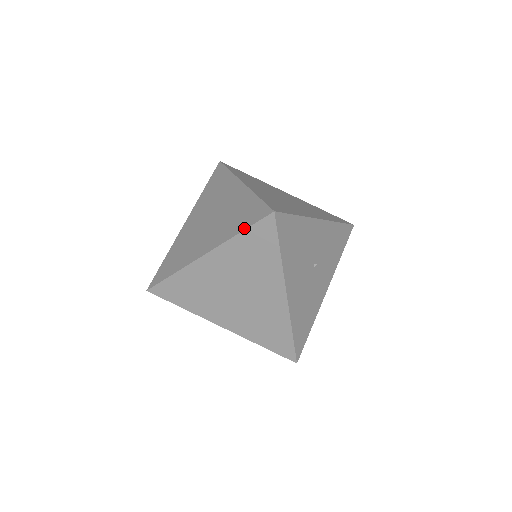
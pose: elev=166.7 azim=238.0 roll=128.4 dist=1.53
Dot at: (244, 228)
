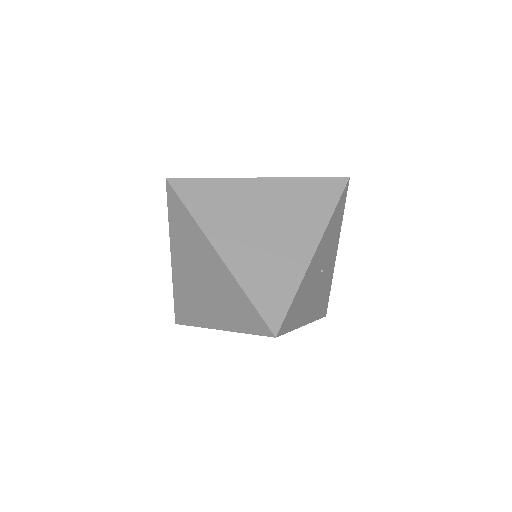
Dot at: (249, 332)
